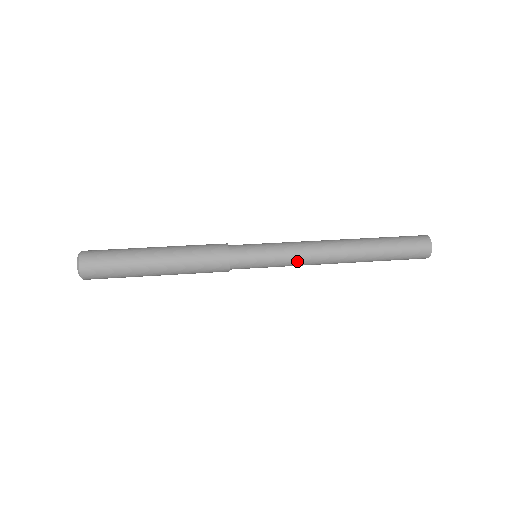
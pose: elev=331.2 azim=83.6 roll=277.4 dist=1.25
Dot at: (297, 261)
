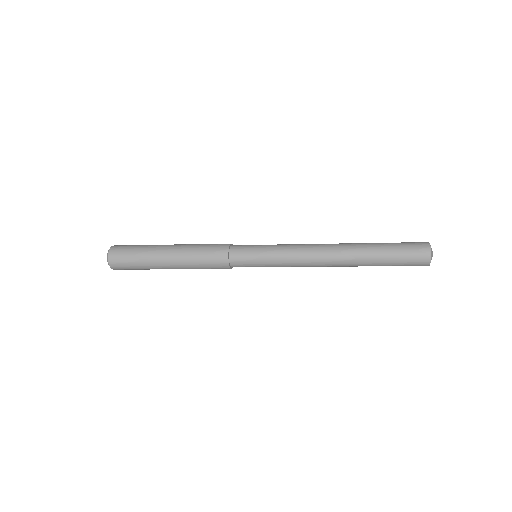
Dot at: (291, 251)
